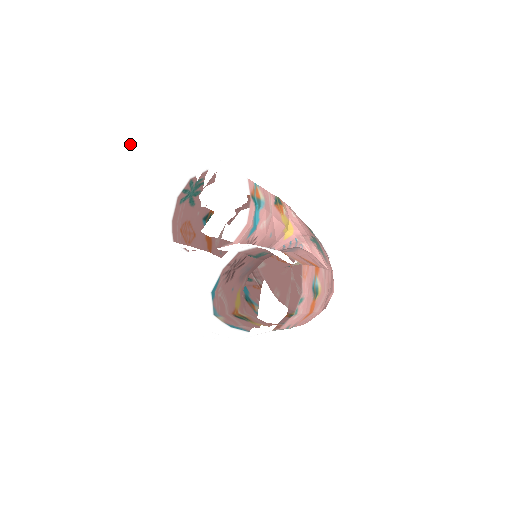
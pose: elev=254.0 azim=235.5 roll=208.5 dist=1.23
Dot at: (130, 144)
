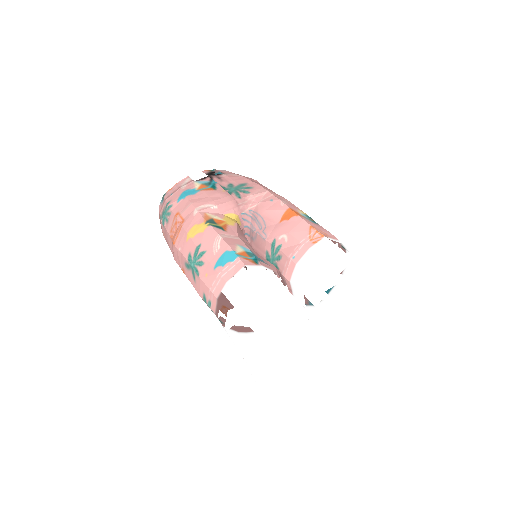
Dot at: (259, 382)
